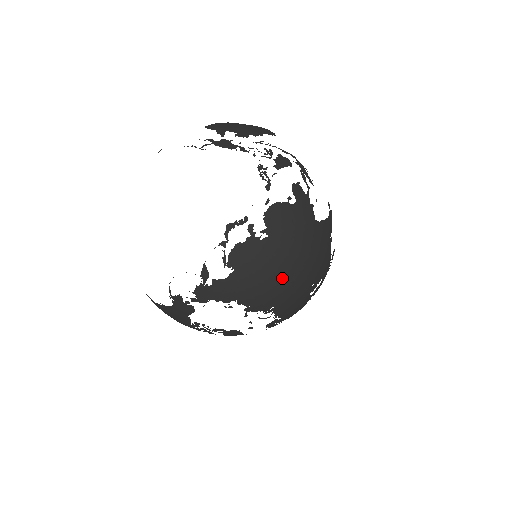
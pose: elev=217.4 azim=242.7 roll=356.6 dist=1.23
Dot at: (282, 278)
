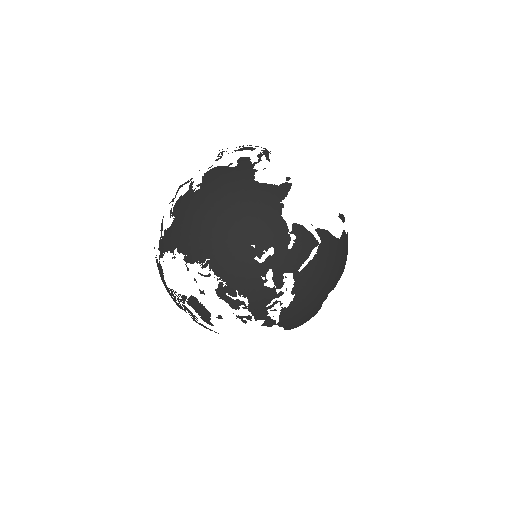
Dot at: (209, 225)
